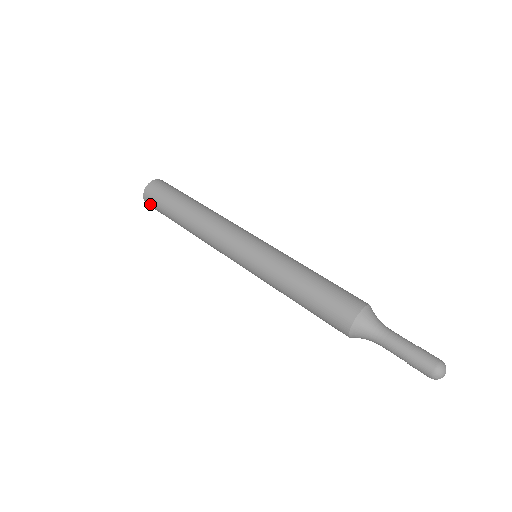
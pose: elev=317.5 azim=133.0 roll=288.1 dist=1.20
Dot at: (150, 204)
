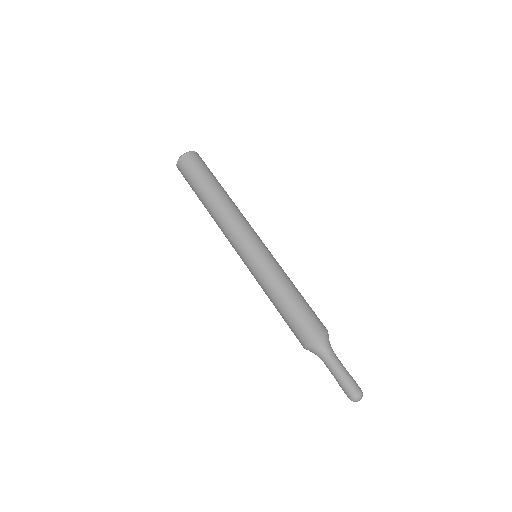
Dot at: (183, 166)
